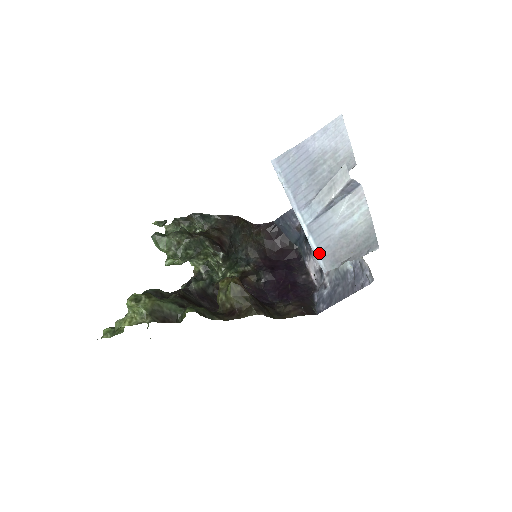
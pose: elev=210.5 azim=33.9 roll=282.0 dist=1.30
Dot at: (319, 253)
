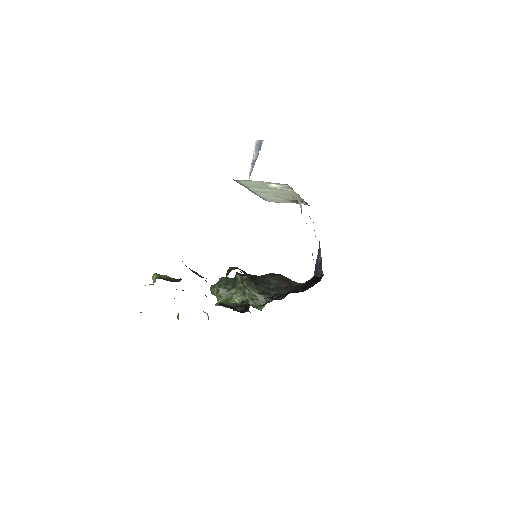
Dot at: occluded
